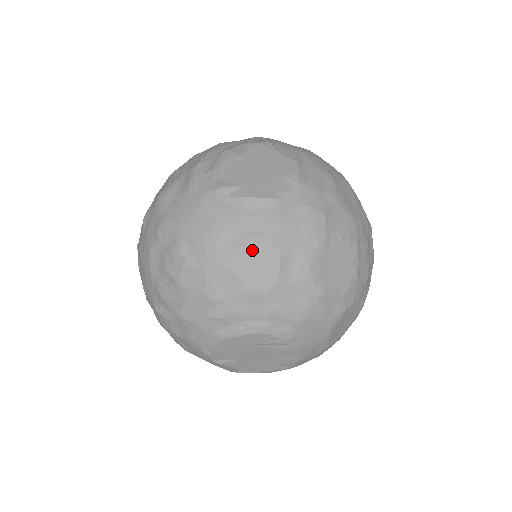
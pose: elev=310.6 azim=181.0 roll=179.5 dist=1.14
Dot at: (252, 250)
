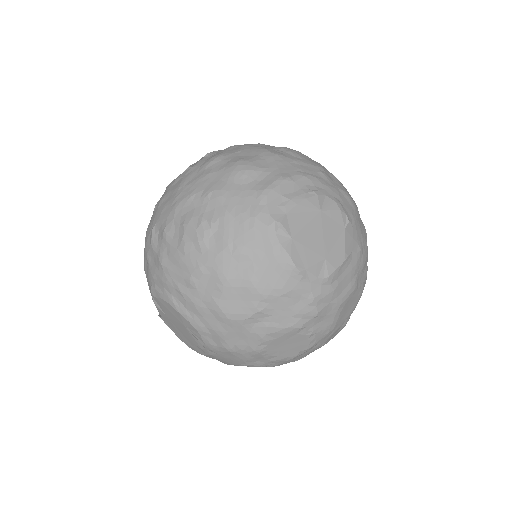
Dot at: (249, 288)
